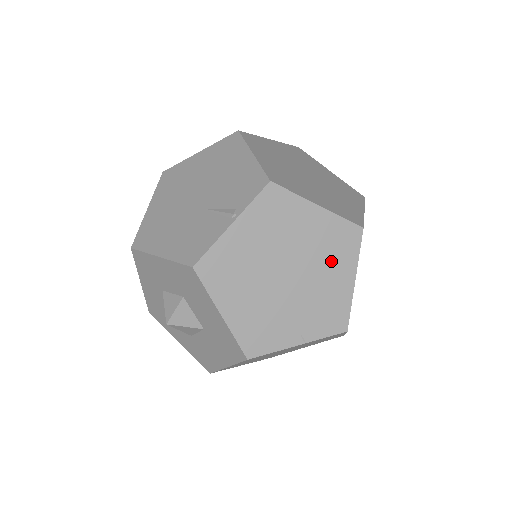
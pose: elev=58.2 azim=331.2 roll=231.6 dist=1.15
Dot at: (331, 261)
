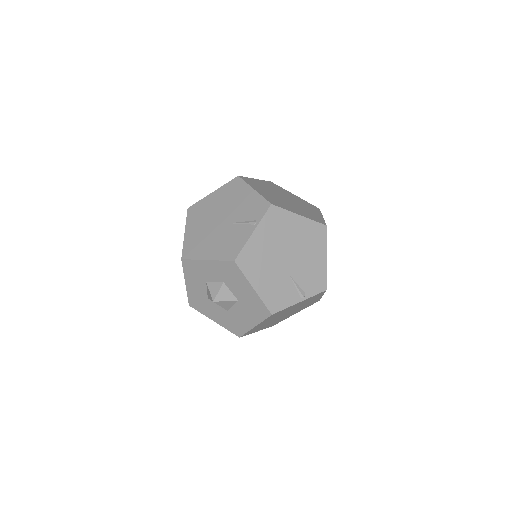
Dot at: occluded
